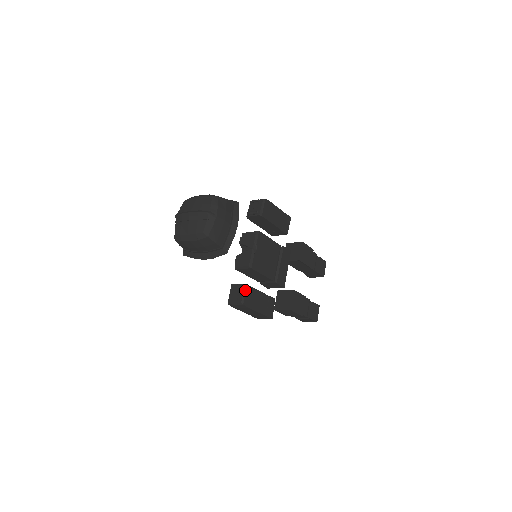
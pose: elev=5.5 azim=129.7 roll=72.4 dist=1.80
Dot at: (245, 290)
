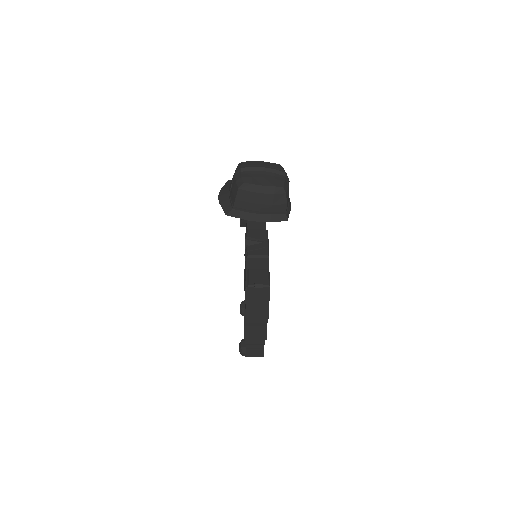
Dot at: (269, 275)
